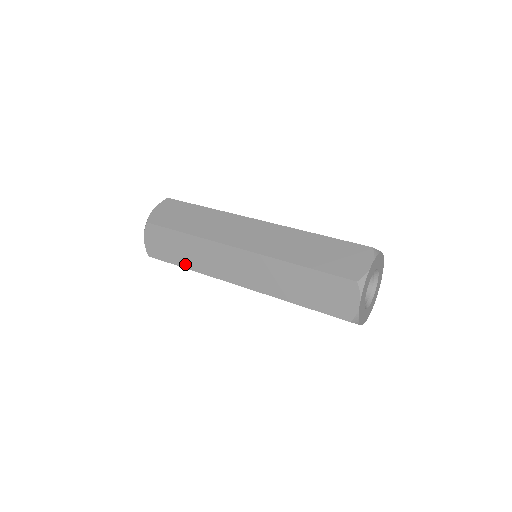
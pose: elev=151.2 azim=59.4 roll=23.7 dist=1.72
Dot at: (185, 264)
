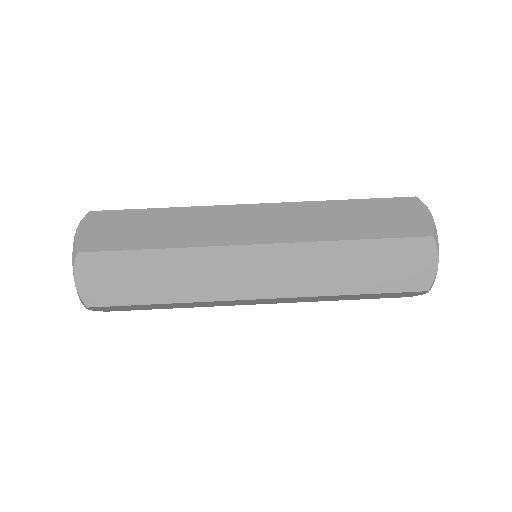
Dot at: (162, 297)
